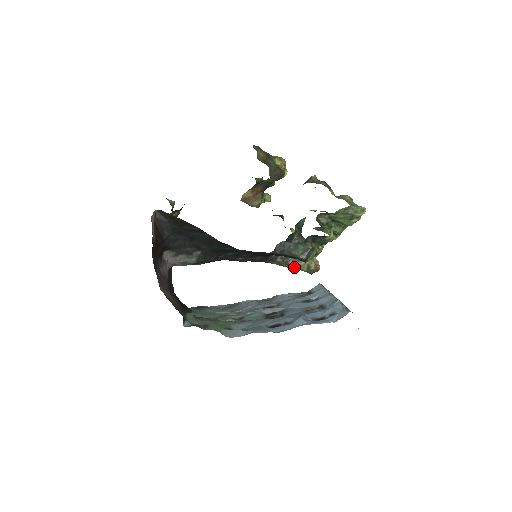
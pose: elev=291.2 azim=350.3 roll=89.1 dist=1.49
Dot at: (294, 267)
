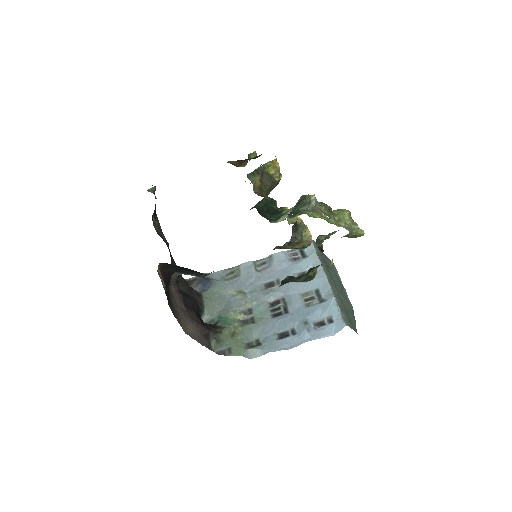
Dot at: occluded
